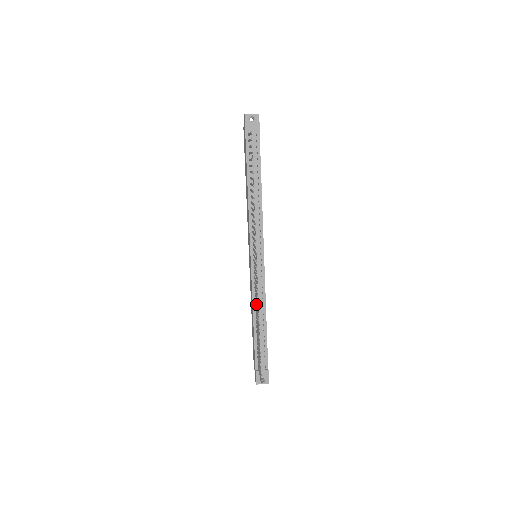
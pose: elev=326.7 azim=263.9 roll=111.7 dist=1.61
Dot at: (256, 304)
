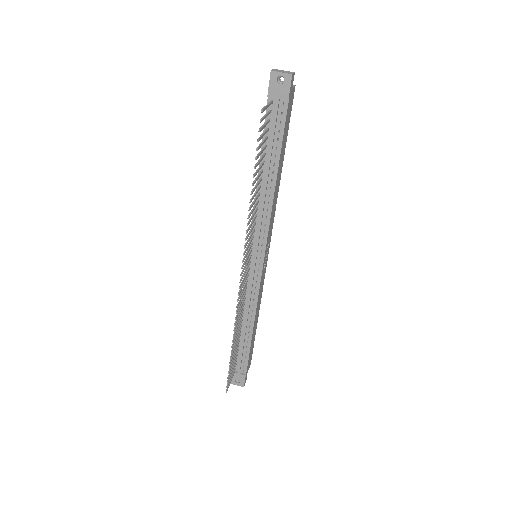
Dot at: (244, 308)
